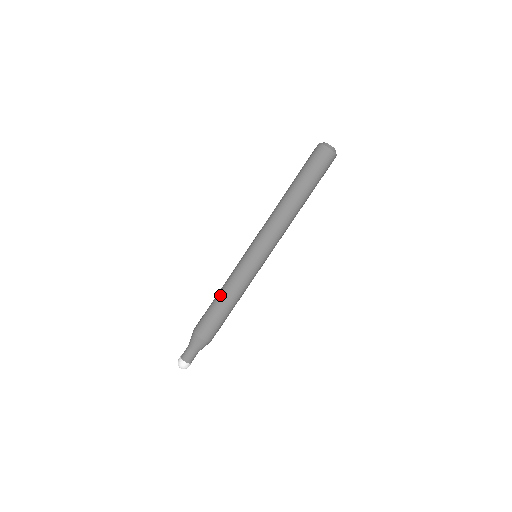
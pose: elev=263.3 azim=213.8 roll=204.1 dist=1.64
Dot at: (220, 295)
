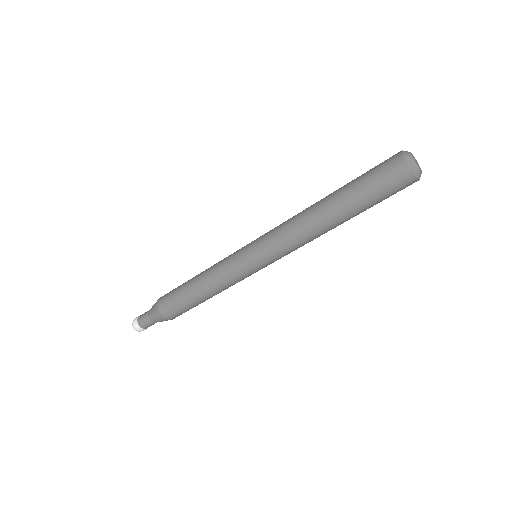
Dot at: (203, 293)
